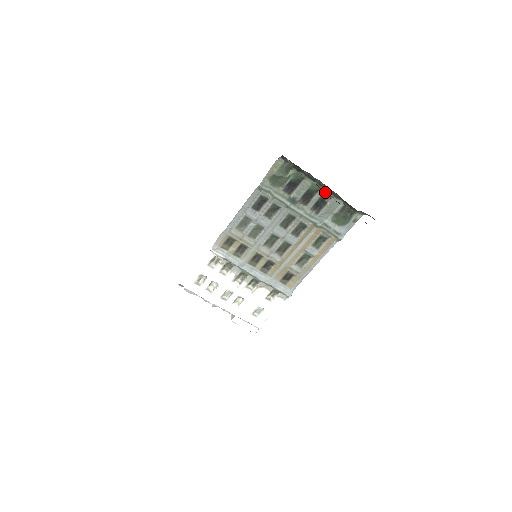
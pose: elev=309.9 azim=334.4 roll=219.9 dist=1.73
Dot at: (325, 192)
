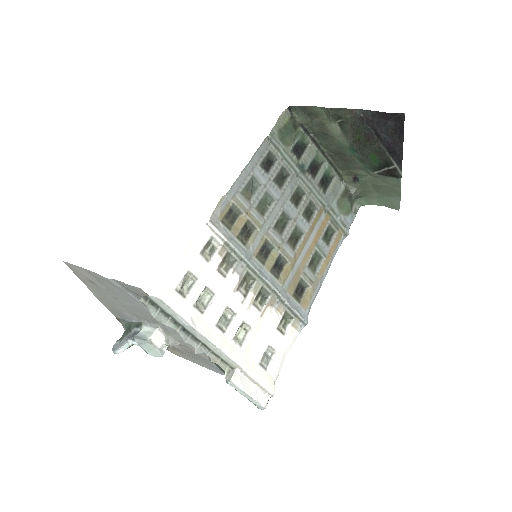
Dot at: (328, 167)
